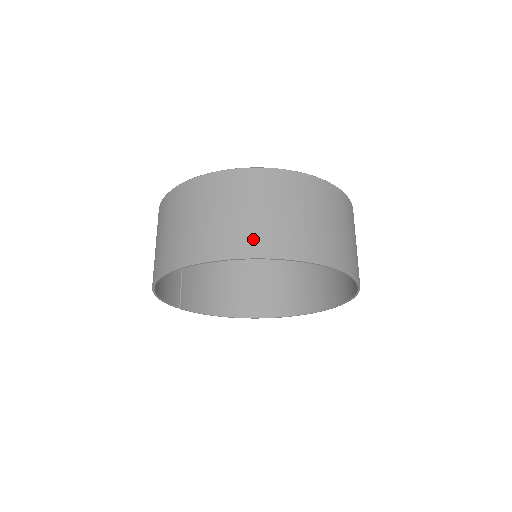
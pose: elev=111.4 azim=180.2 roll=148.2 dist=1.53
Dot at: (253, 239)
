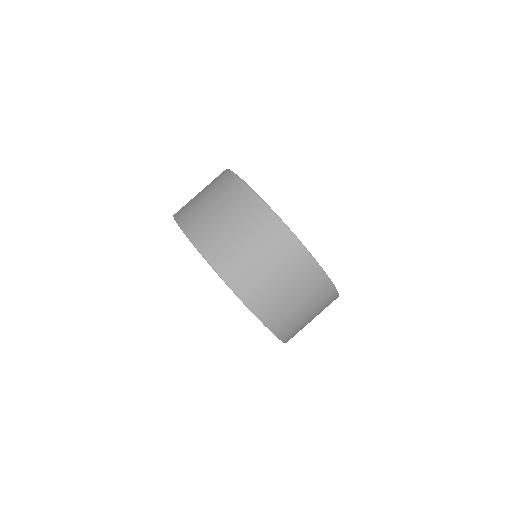
Dot at: (282, 320)
